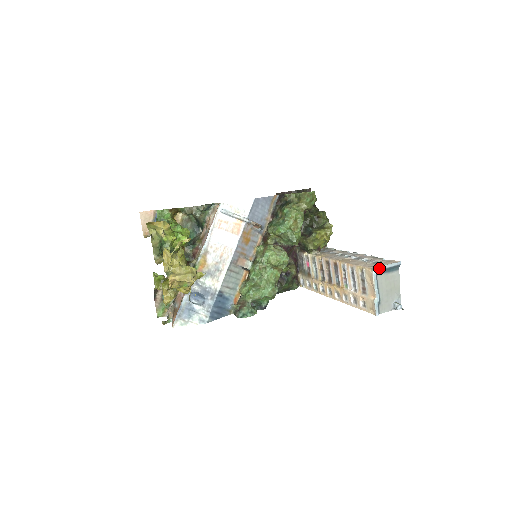
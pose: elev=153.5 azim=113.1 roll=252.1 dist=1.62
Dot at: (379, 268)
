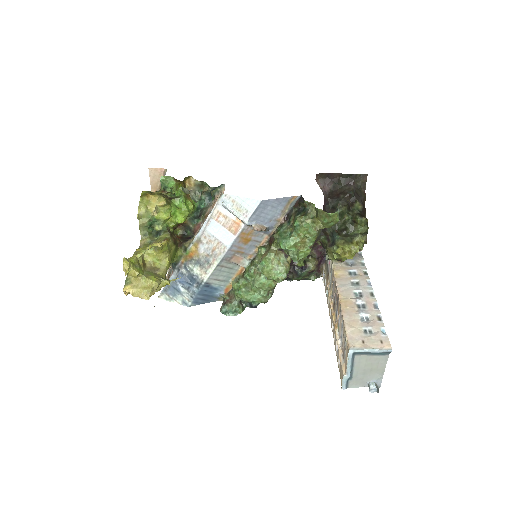
Dot at: (359, 350)
